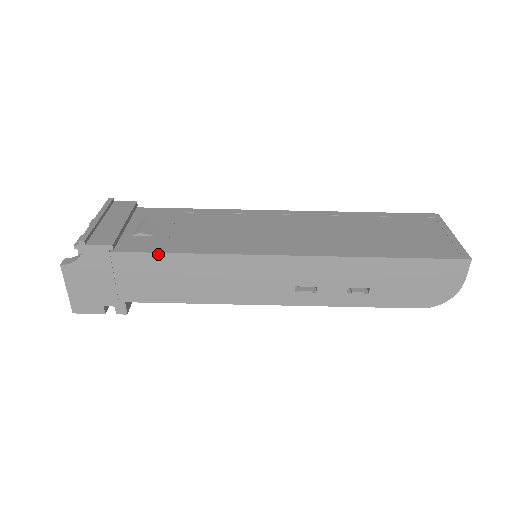
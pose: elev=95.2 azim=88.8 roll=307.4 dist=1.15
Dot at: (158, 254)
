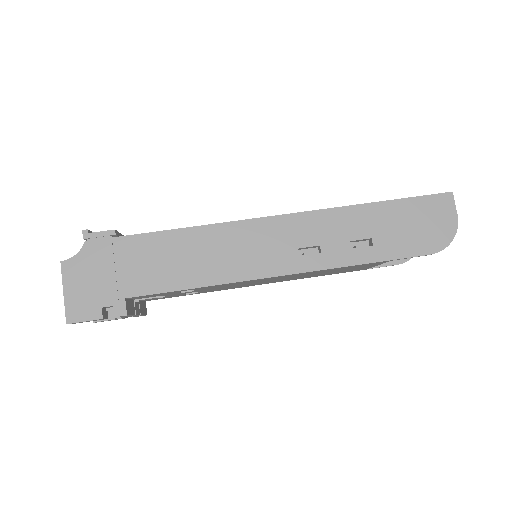
Dot at: (159, 233)
